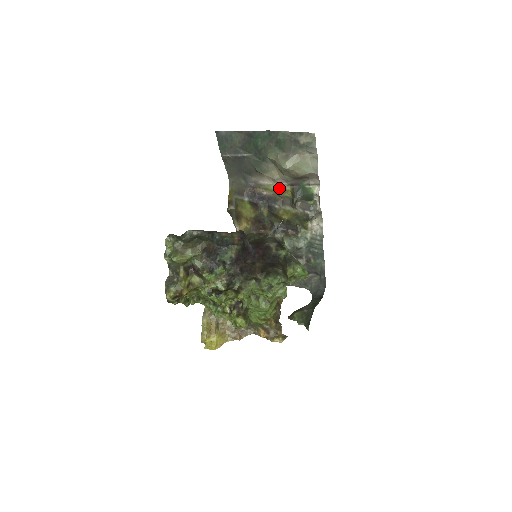
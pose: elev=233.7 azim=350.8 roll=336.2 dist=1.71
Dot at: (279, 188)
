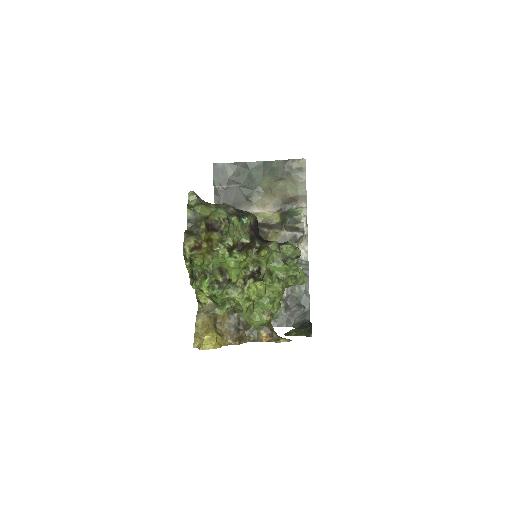
Dot at: (267, 215)
